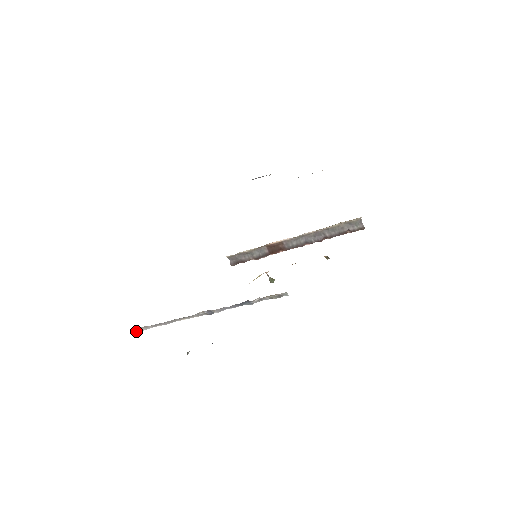
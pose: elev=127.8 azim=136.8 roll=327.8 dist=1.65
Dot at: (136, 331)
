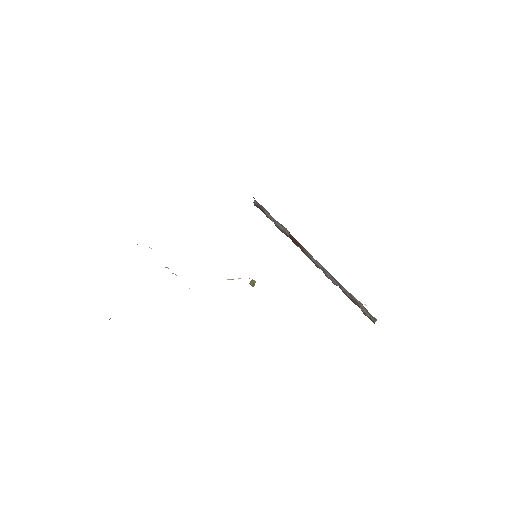
Dot at: occluded
